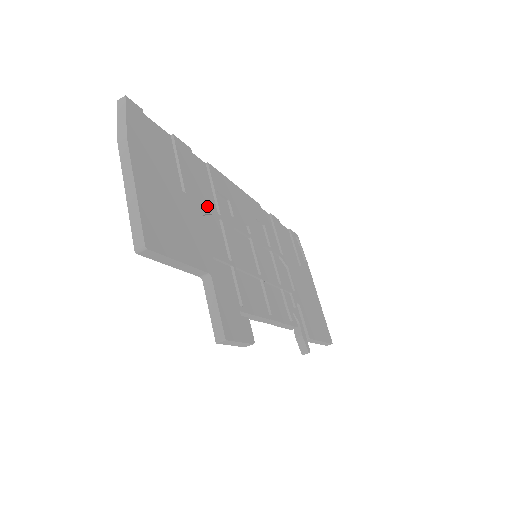
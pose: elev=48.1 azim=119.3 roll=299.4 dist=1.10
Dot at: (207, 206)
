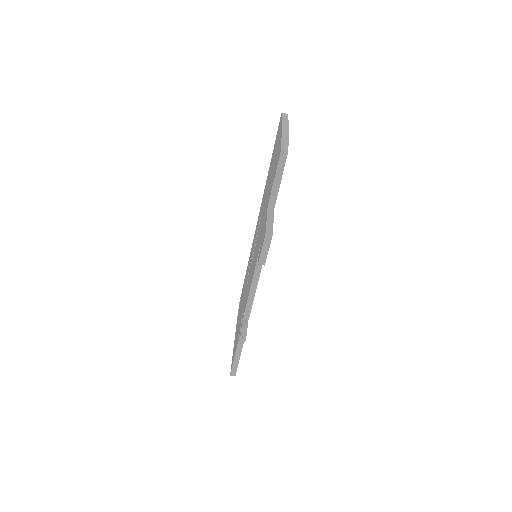
Dot at: occluded
